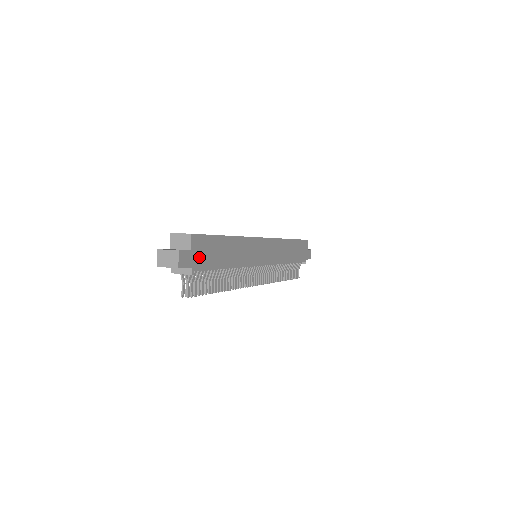
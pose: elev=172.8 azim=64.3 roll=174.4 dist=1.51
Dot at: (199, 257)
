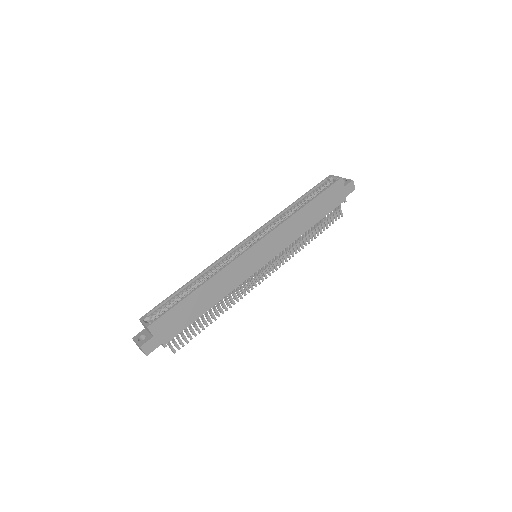
Dot at: (166, 332)
